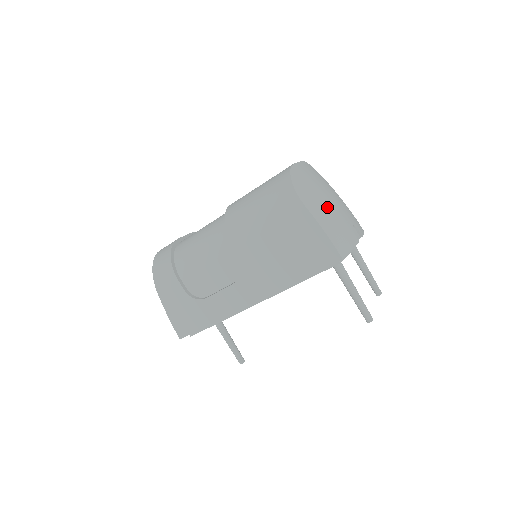
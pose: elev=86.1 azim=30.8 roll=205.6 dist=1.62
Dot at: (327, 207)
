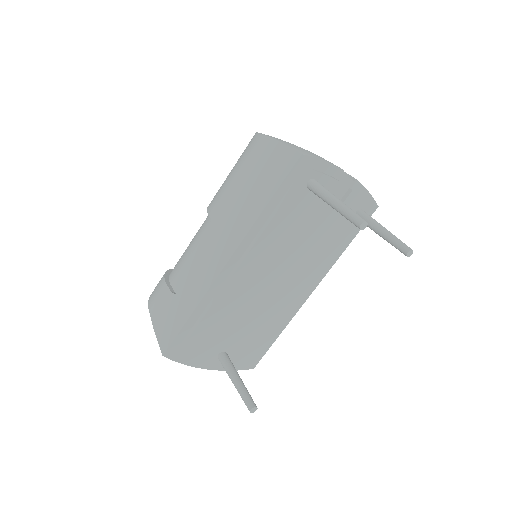
Dot at: occluded
